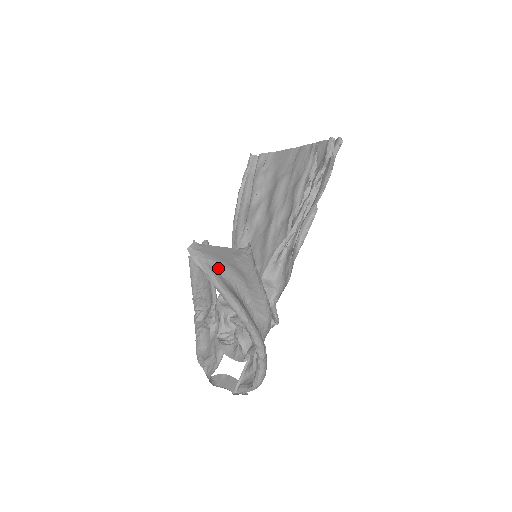
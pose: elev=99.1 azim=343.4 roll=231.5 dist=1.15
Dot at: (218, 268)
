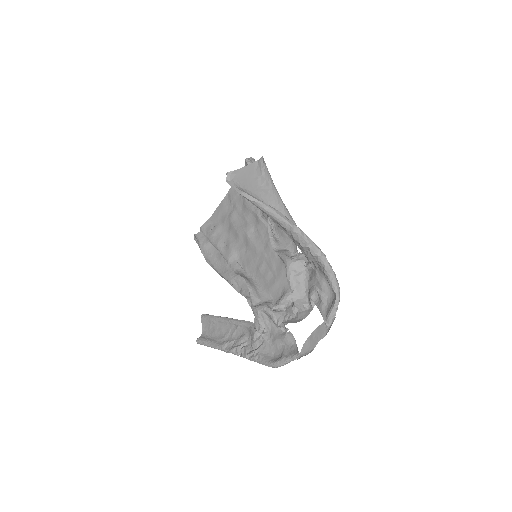
Dot at: occluded
